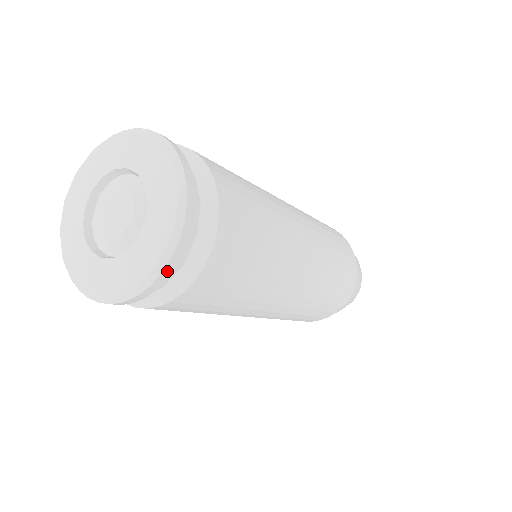
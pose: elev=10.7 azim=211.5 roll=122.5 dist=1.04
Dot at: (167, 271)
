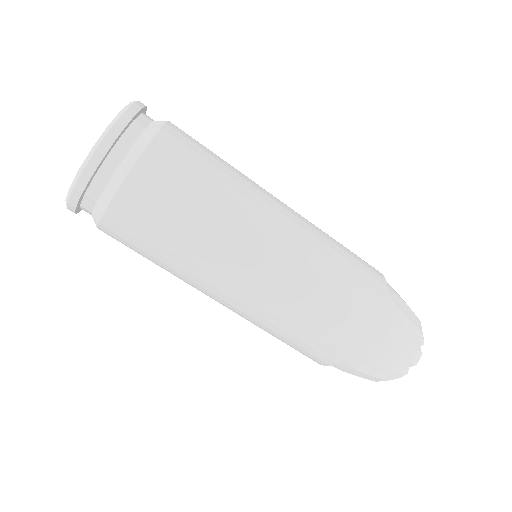
Dot at: (128, 114)
